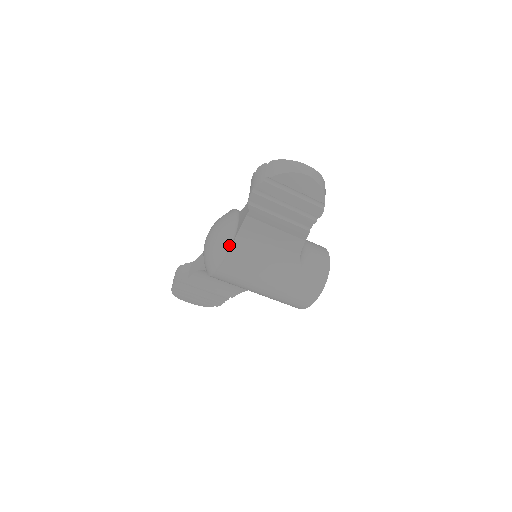
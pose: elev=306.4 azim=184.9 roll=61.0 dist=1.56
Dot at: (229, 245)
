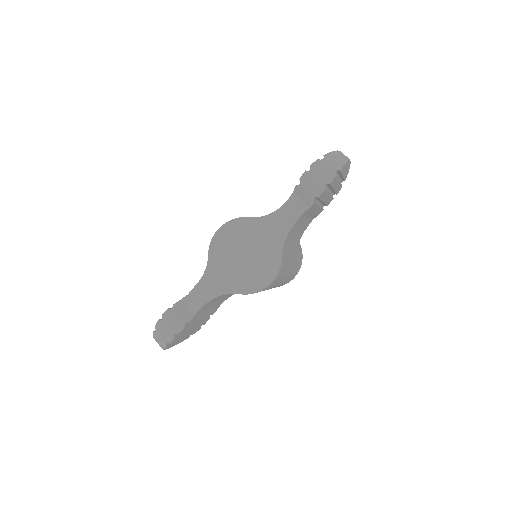
Dot at: (279, 251)
